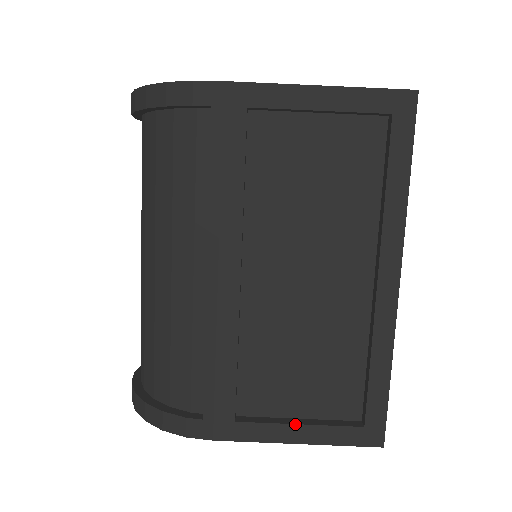
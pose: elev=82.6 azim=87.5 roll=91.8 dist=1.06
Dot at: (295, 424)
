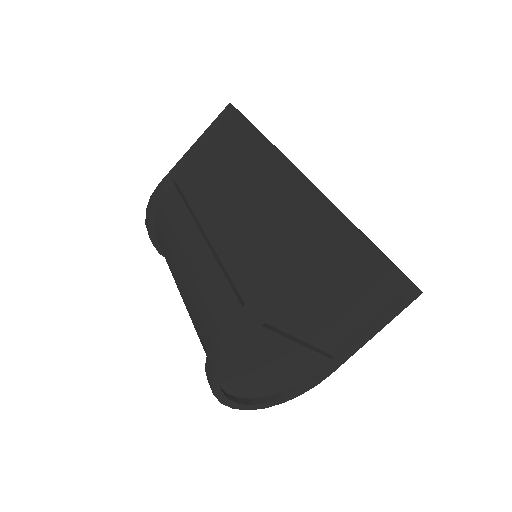
Dot at: (279, 271)
